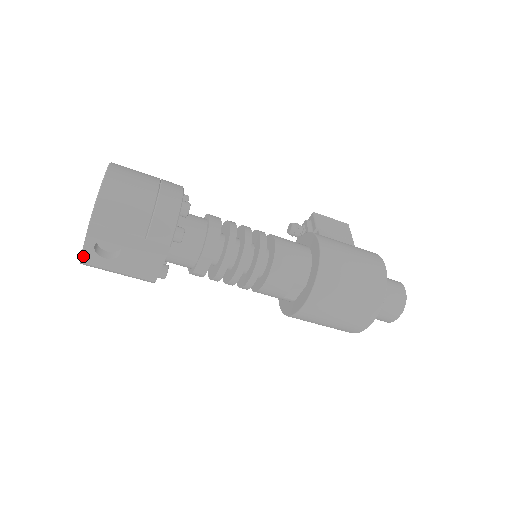
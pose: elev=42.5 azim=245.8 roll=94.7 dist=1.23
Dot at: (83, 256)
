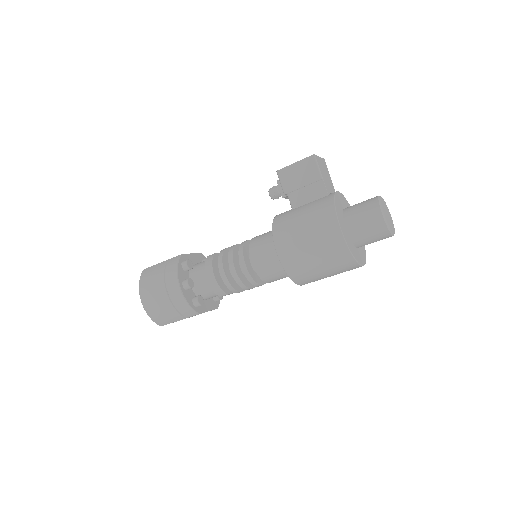
Dot at: occluded
